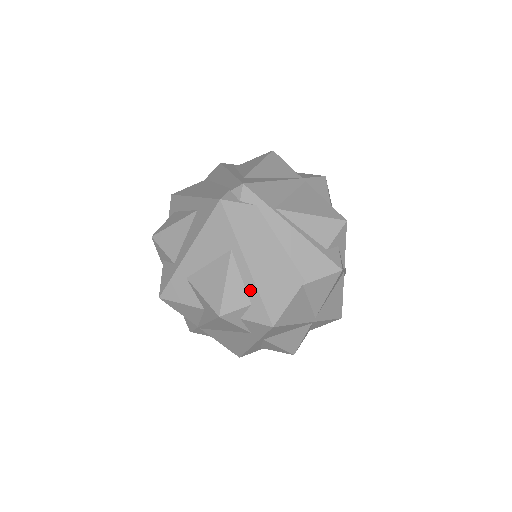
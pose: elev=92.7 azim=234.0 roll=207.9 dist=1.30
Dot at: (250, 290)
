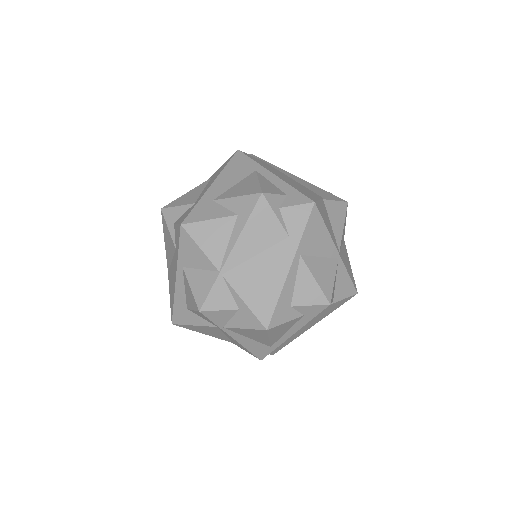
Dot at: (282, 187)
